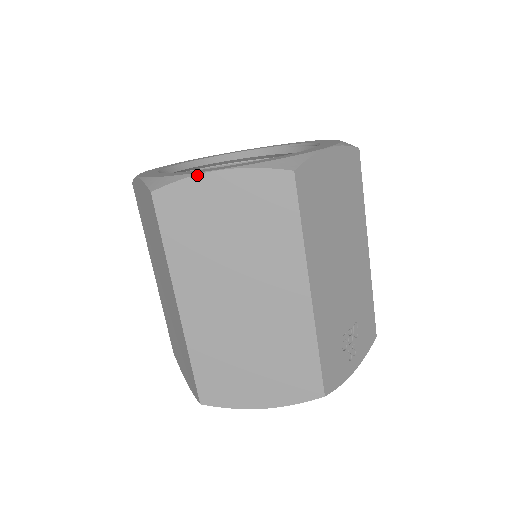
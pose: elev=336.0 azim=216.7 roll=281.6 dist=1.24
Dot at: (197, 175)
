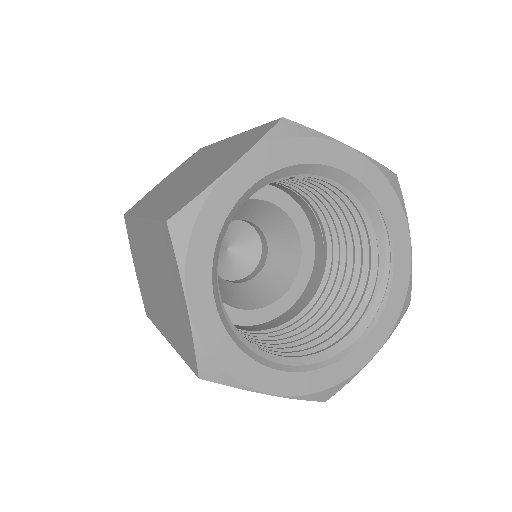
Dot at: (251, 391)
